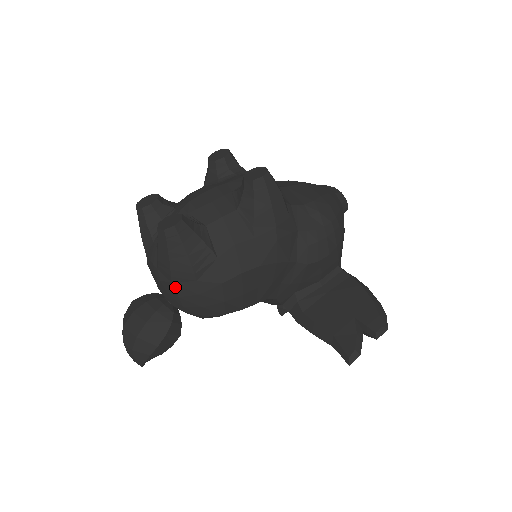
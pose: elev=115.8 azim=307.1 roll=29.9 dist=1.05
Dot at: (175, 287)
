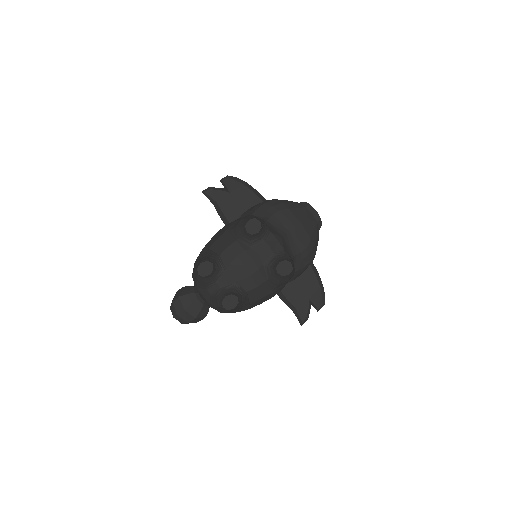
Dot at: occluded
